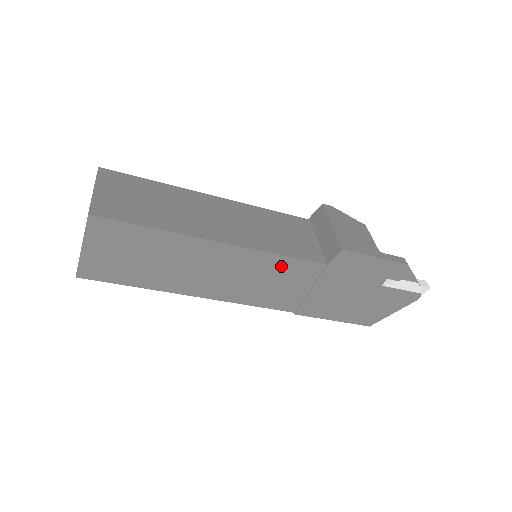
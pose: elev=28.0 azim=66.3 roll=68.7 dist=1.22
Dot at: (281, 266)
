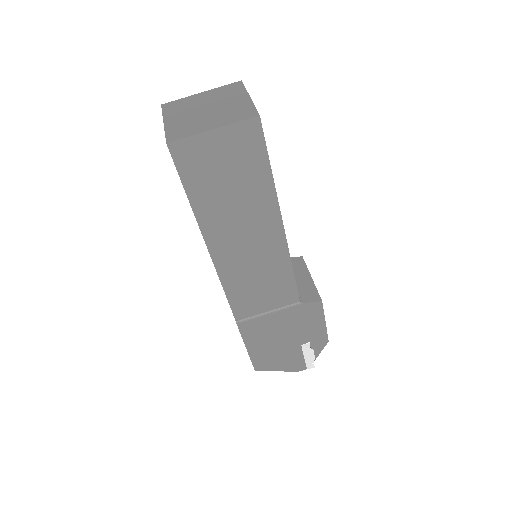
Dot at: (282, 280)
